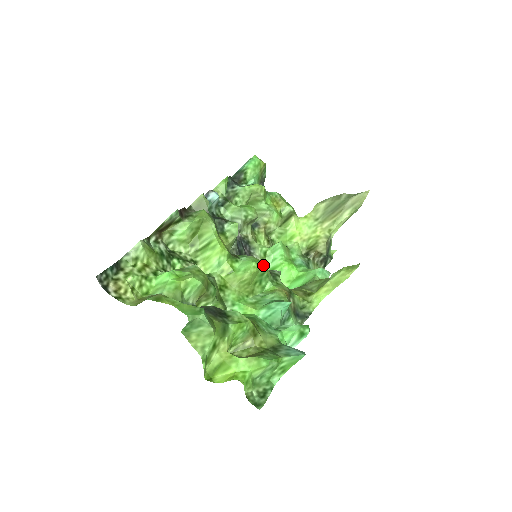
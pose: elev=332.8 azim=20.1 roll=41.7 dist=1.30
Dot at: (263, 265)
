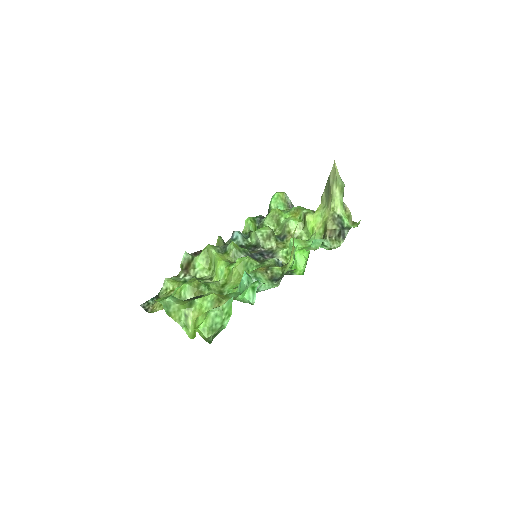
Dot at: (246, 258)
